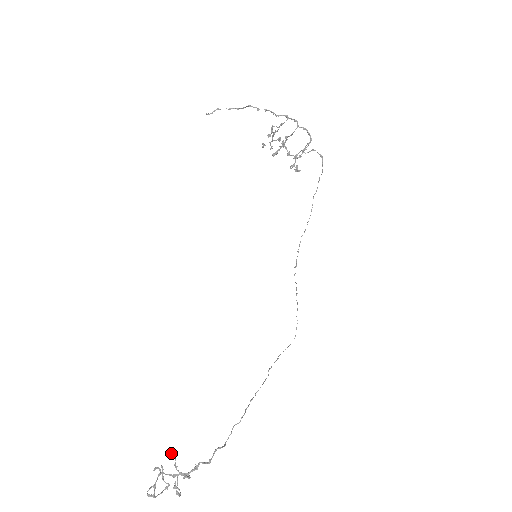
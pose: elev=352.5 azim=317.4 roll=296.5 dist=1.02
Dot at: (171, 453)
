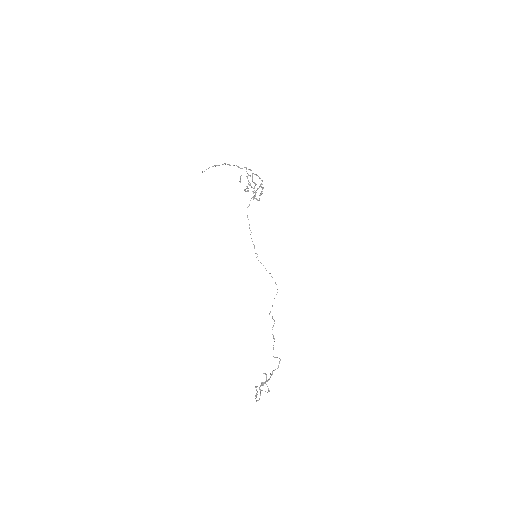
Dot at: occluded
